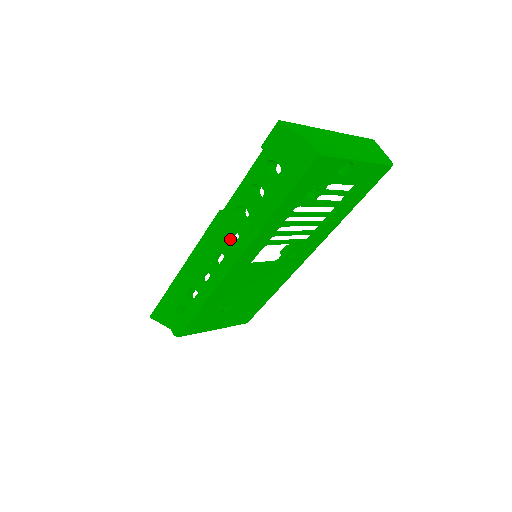
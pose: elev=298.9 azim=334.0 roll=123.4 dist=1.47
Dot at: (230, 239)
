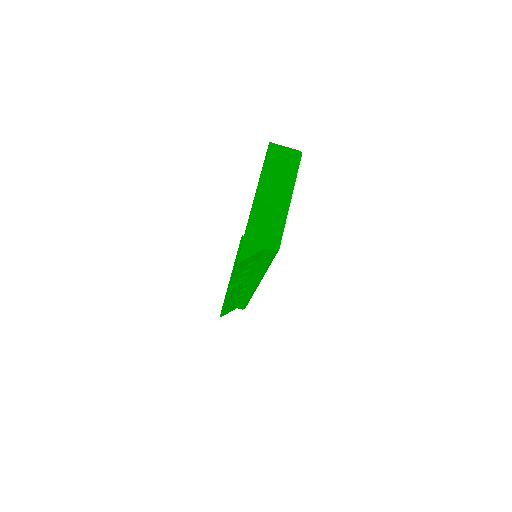
Dot at: occluded
